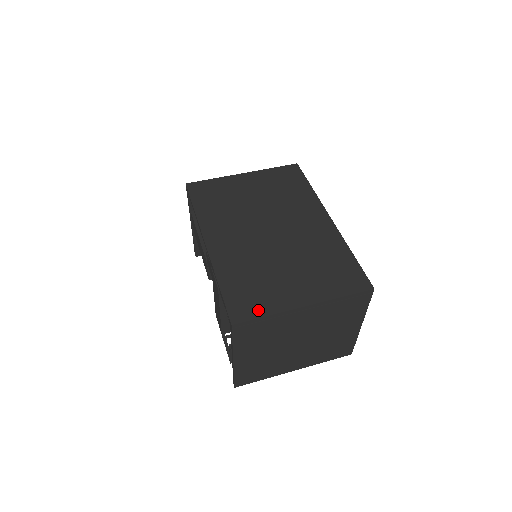
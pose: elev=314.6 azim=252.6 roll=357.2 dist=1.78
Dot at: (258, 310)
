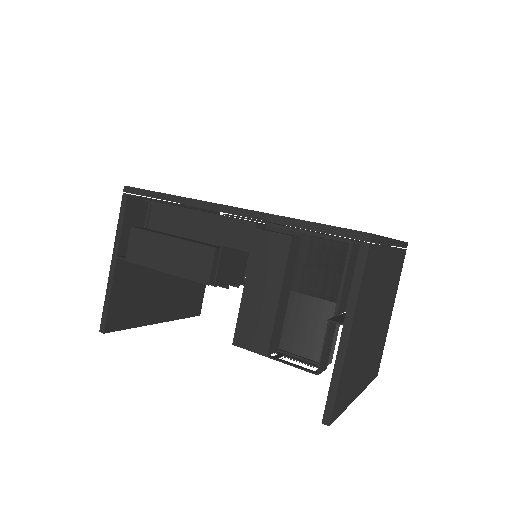
Dot at: occluded
